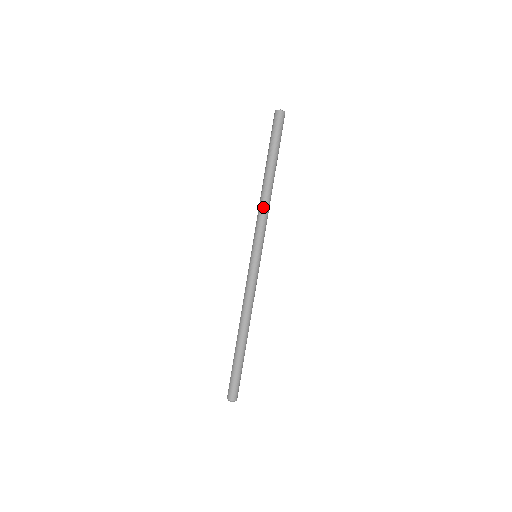
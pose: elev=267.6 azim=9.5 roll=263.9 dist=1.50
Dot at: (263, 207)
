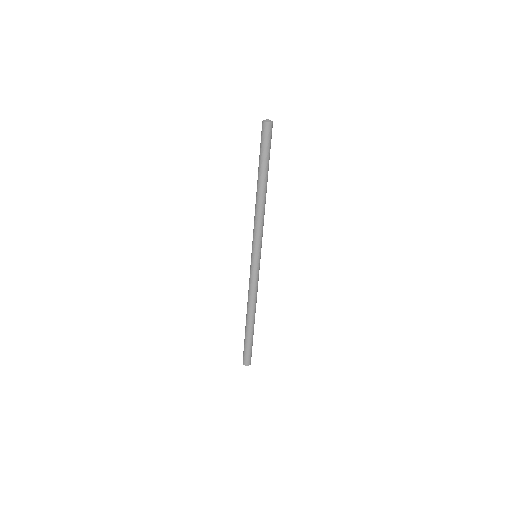
Dot at: (257, 215)
